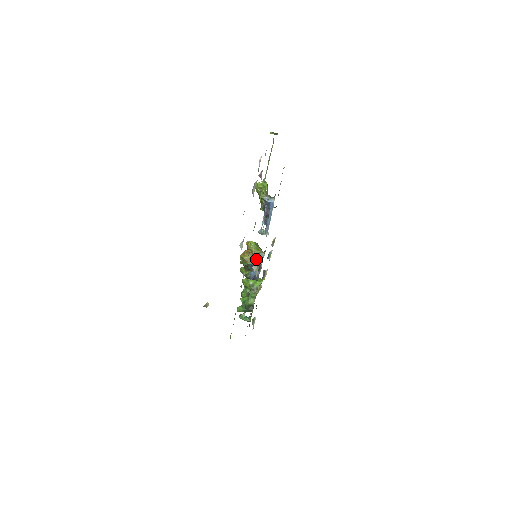
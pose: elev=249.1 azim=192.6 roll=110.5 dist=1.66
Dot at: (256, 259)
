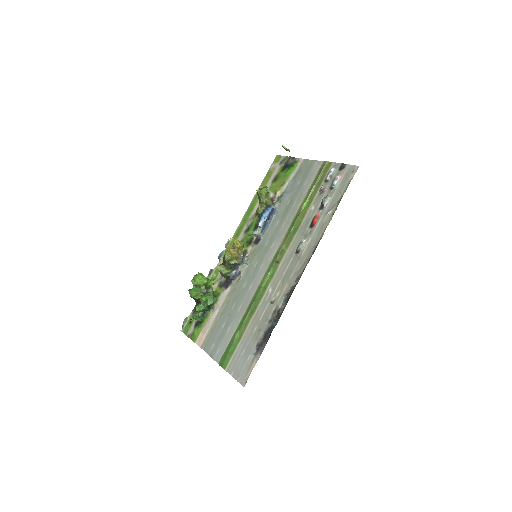
Dot at: (242, 258)
